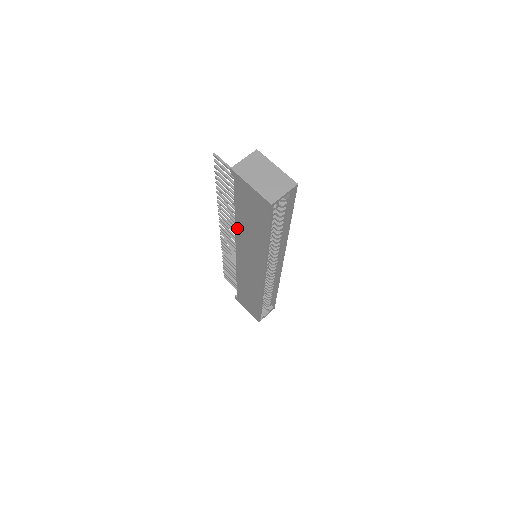
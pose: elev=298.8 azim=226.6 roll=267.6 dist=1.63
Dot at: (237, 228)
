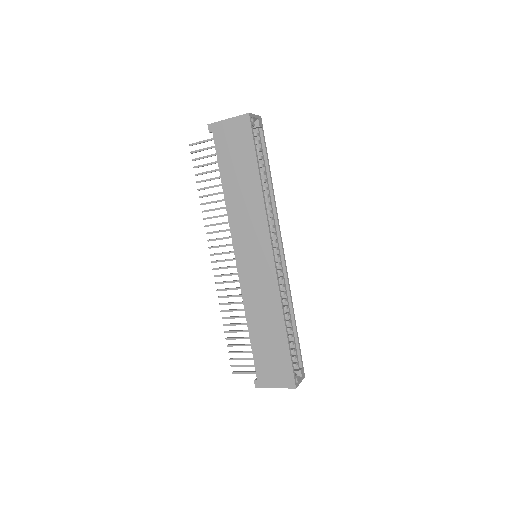
Dot at: (228, 207)
